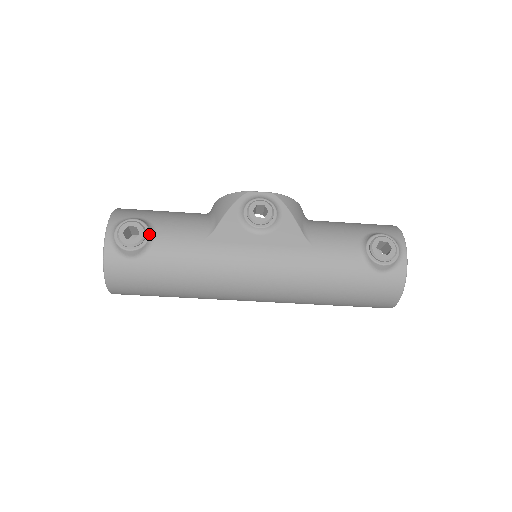
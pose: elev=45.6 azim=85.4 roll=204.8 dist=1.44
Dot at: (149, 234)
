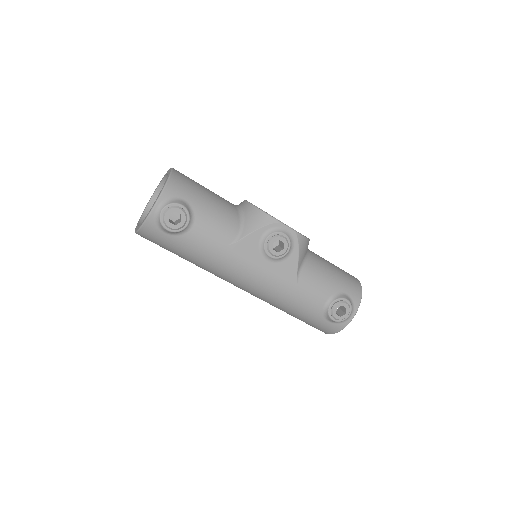
Dot at: (188, 224)
